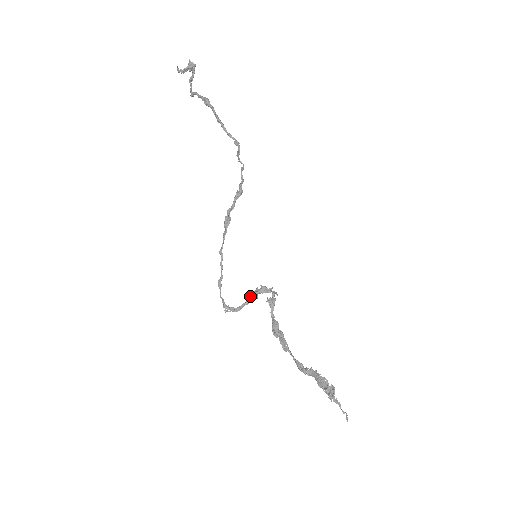
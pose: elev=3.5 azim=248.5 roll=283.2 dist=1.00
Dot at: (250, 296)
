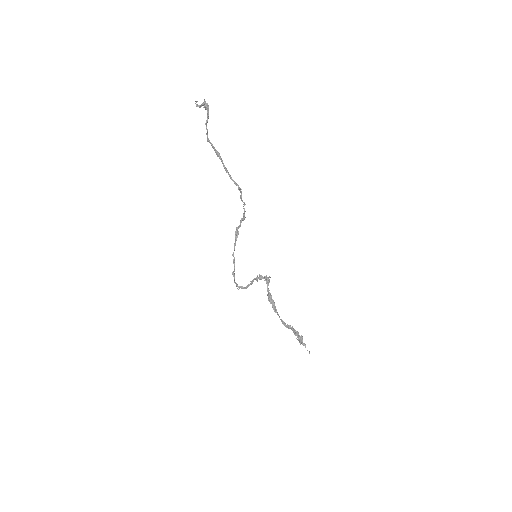
Dot at: (253, 280)
